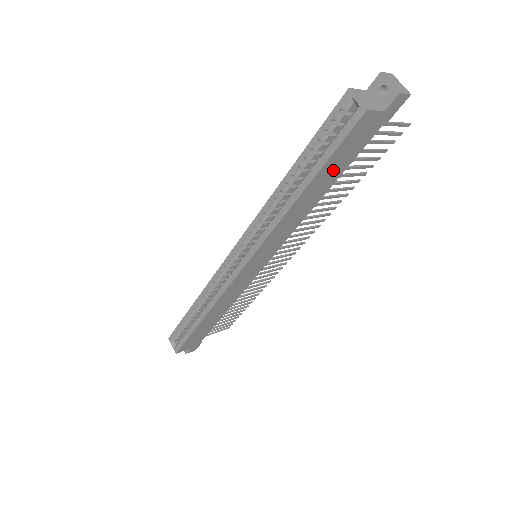
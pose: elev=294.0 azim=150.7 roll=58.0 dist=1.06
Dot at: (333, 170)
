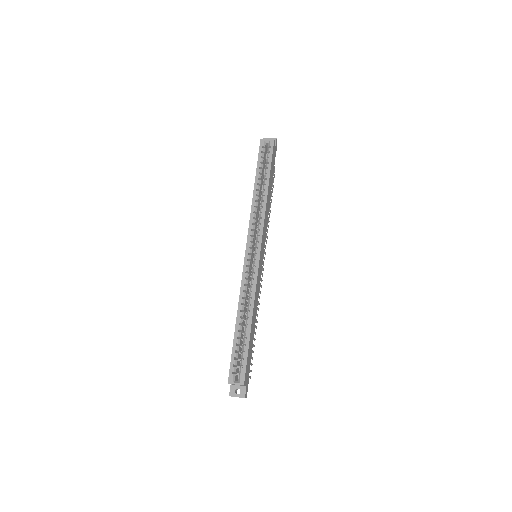
Dot at: (271, 177)
